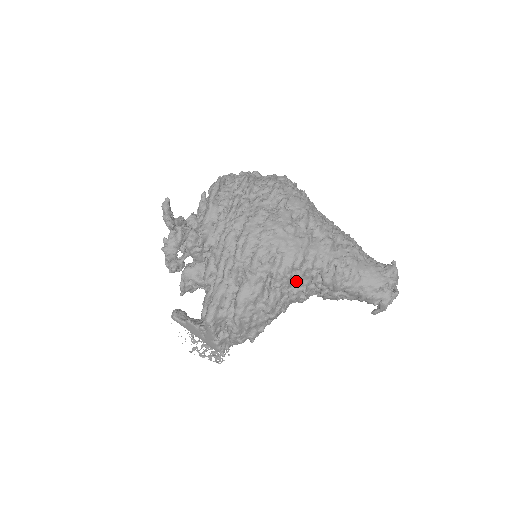
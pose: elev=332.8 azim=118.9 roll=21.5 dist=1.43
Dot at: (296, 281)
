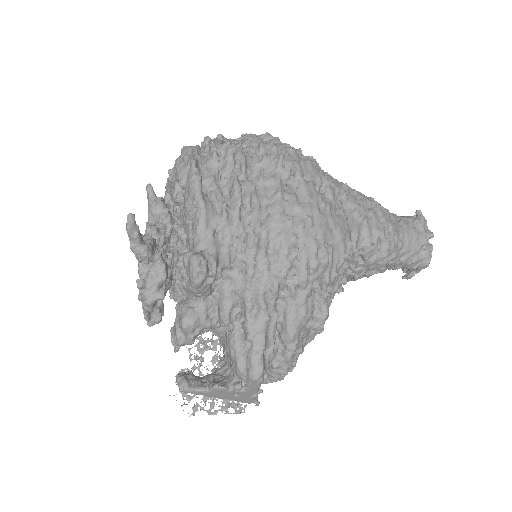
Dot at: occluded
